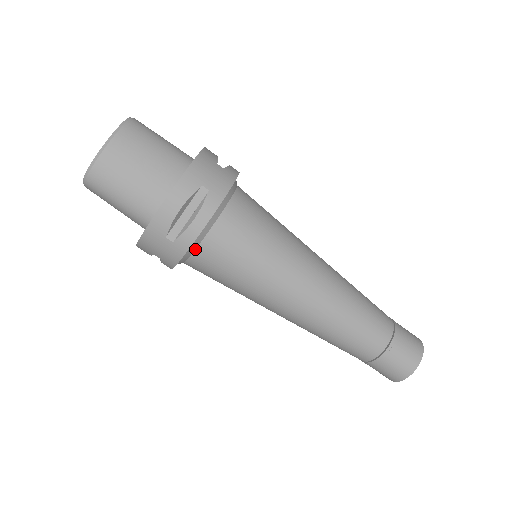
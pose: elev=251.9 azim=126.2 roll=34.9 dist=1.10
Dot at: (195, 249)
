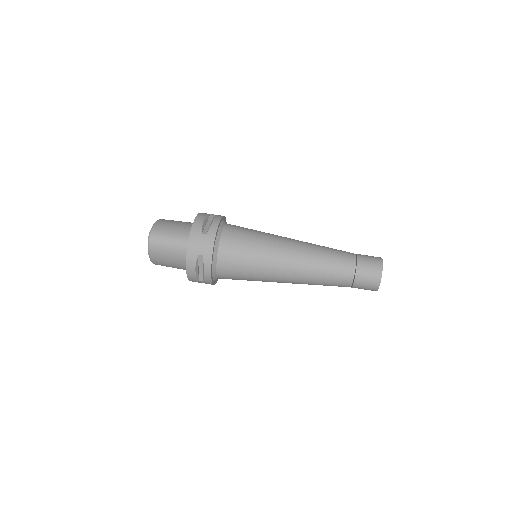
Dot at: (219, 240)
